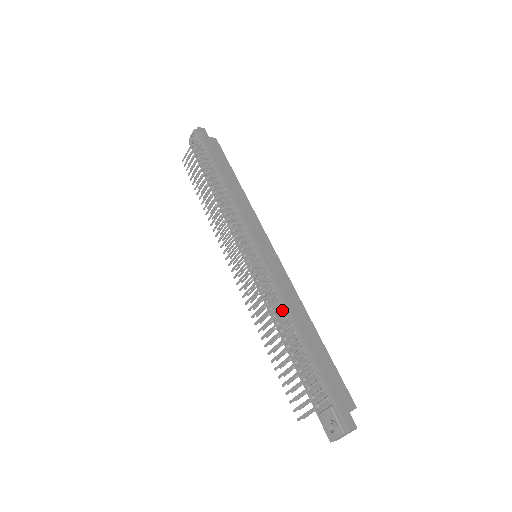
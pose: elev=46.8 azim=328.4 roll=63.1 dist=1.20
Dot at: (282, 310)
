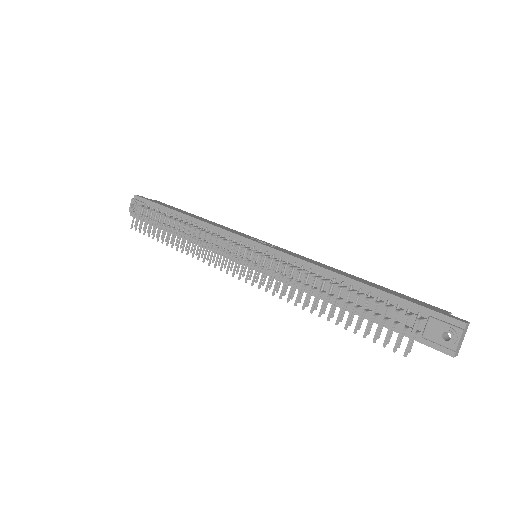
Dot at: (316, 274)
